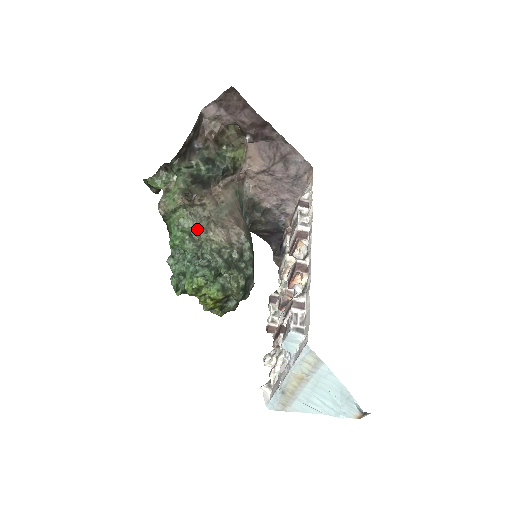
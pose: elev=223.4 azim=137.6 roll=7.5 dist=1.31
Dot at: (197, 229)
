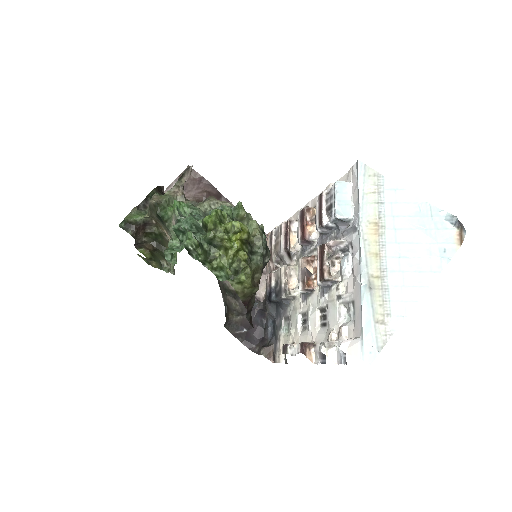
Dot at: (196, 205)
